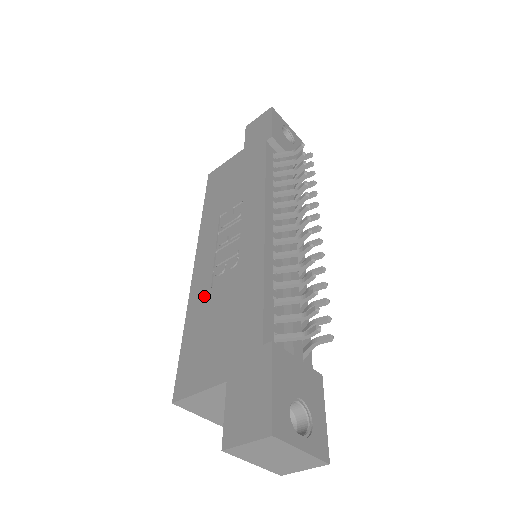
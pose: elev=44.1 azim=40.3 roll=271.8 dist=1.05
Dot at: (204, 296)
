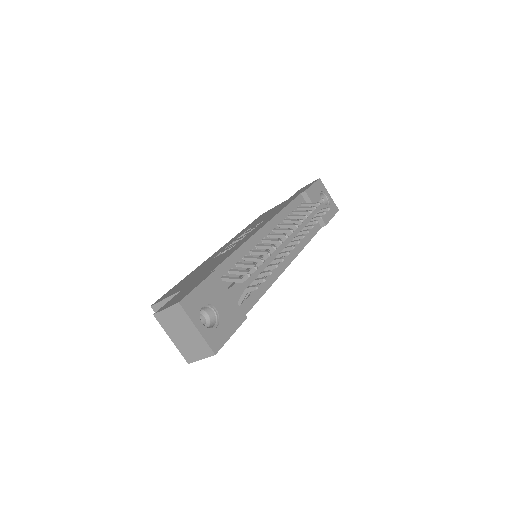
Dot at: (206, 263)
